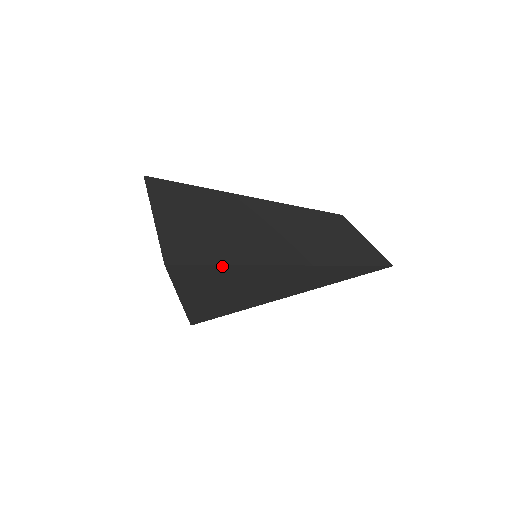
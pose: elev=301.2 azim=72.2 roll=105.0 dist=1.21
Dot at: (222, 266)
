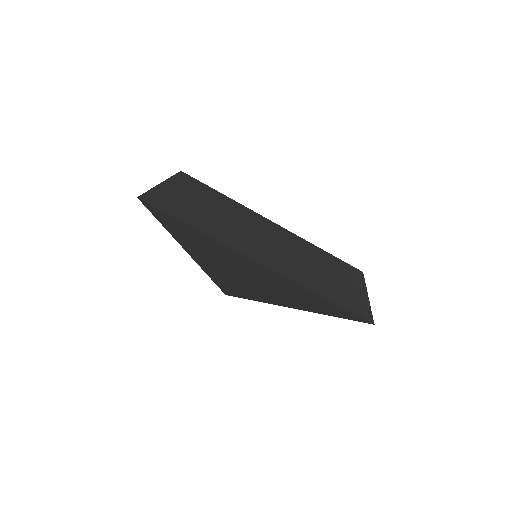
Dot at: (174, 218)
